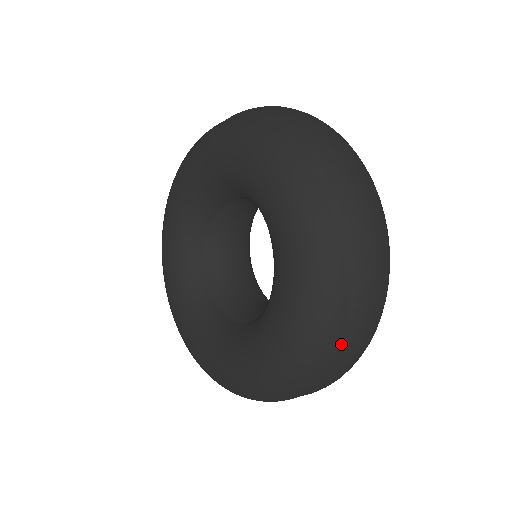
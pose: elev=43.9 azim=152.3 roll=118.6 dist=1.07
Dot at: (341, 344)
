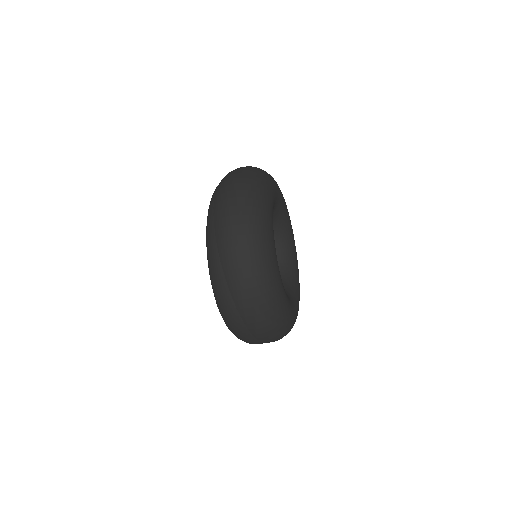
Dot at: (226, 283)
